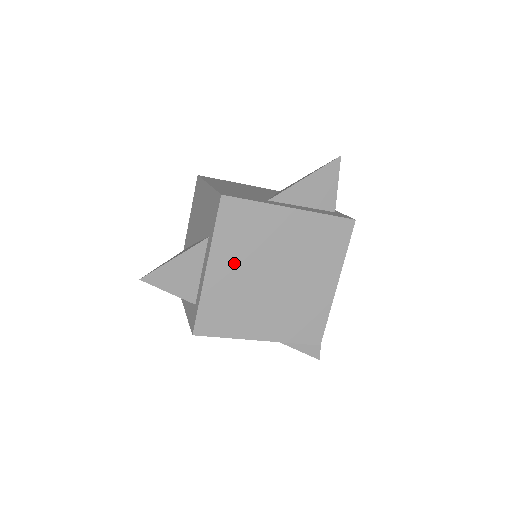
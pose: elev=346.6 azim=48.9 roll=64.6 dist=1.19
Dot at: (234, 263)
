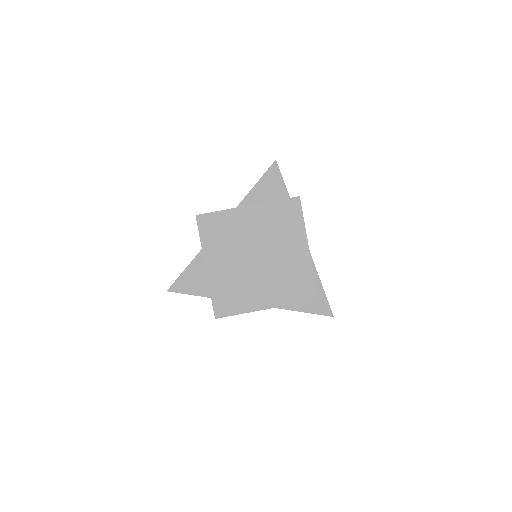
Dot at: (223, 258)
